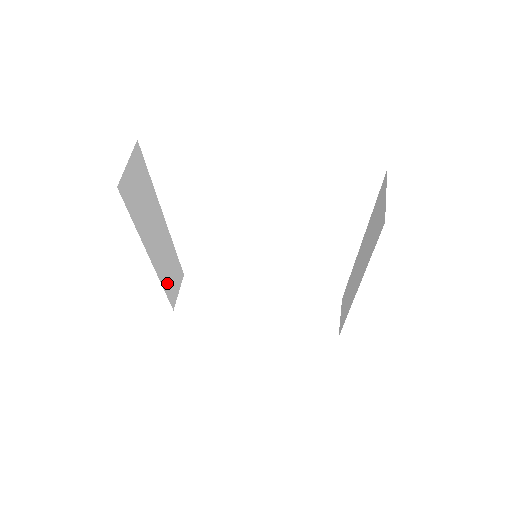
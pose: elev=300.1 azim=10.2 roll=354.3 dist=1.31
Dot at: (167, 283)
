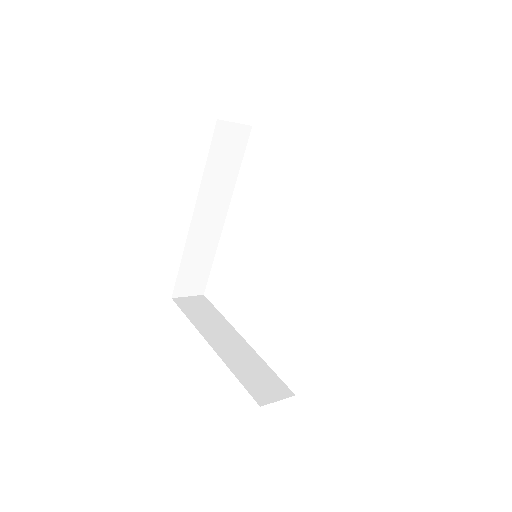
Dot at: (188, 262)
